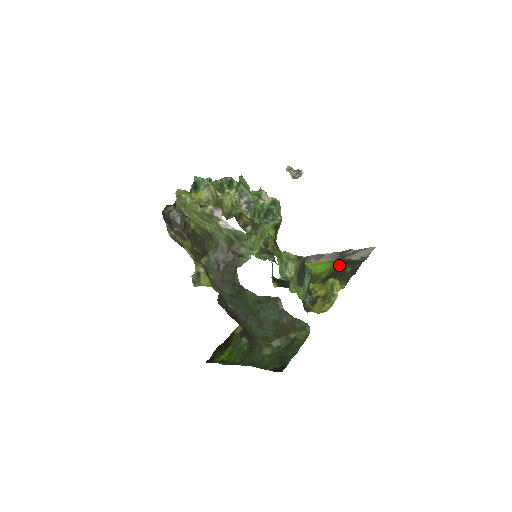
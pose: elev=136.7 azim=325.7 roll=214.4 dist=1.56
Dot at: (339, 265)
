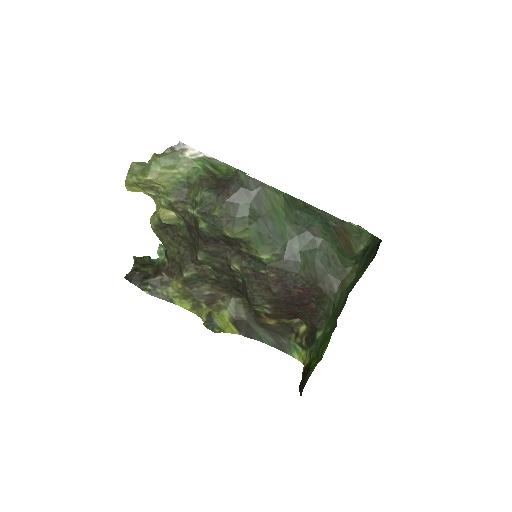
Dot at: occluded
